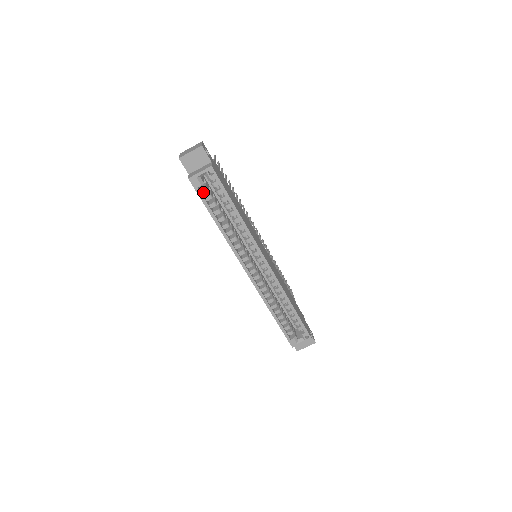
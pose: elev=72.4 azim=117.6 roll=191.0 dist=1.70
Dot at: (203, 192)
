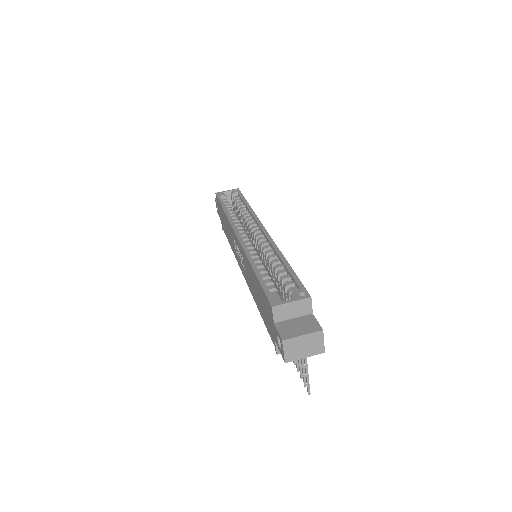
Dot at: (223, 200)
